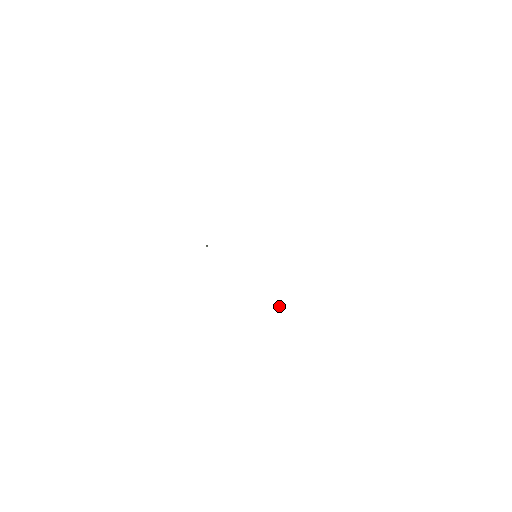
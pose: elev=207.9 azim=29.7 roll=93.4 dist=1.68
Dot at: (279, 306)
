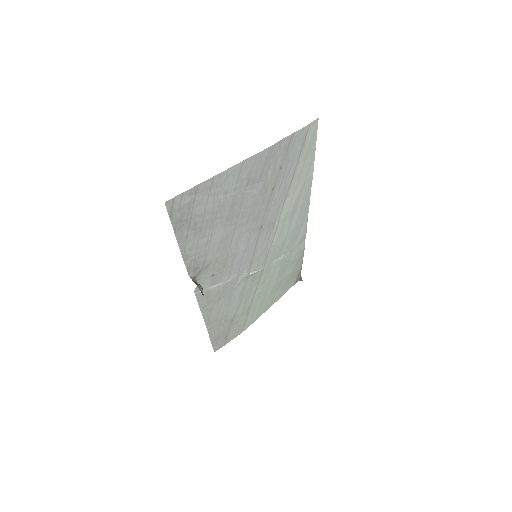
Dot at: occluded
